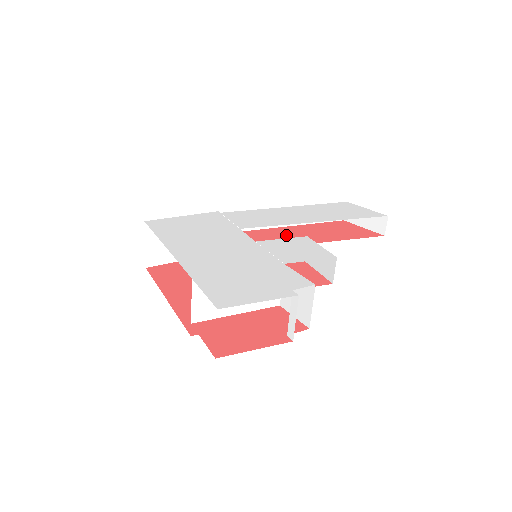
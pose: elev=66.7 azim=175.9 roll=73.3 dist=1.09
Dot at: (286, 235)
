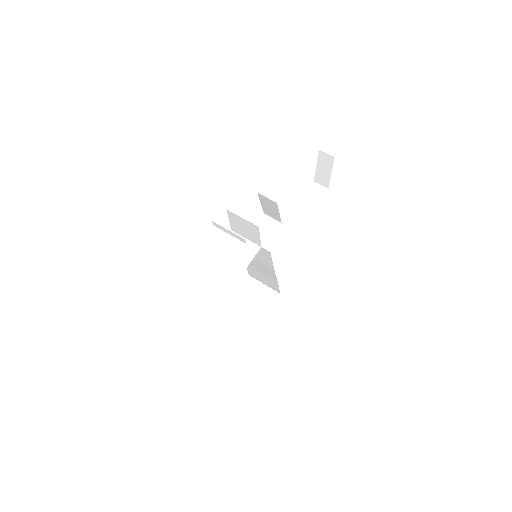
Dot at: occluded
